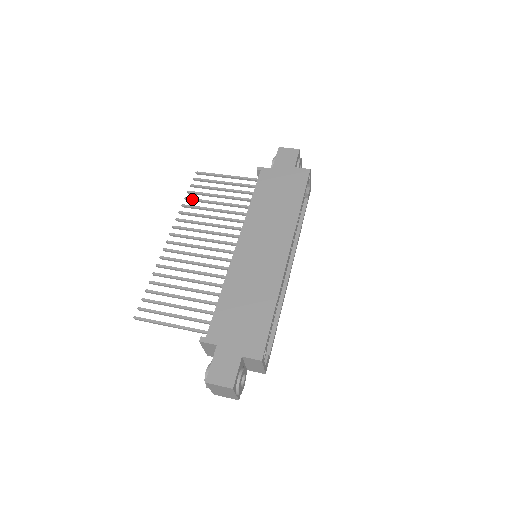
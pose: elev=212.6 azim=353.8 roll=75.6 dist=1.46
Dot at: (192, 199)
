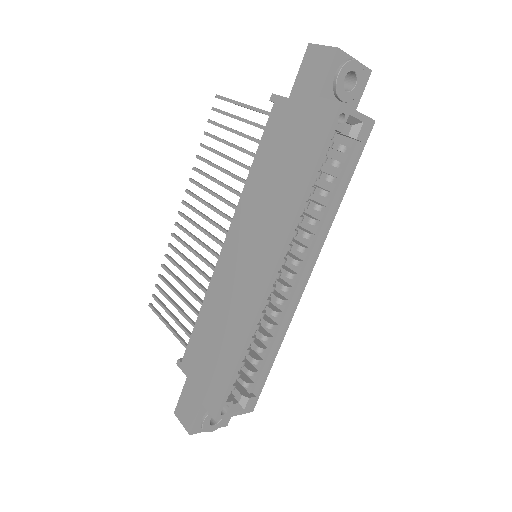
Dot at: (205, 147)
